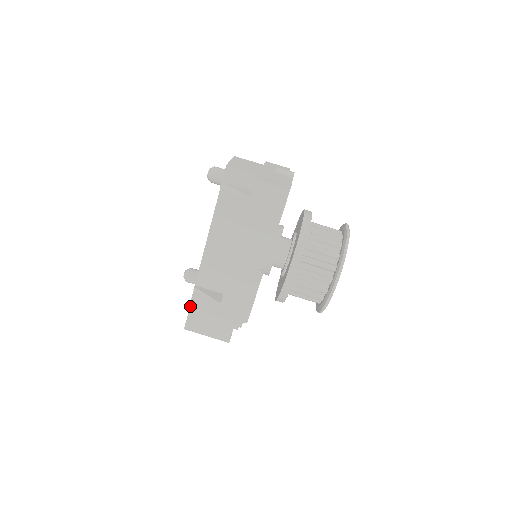
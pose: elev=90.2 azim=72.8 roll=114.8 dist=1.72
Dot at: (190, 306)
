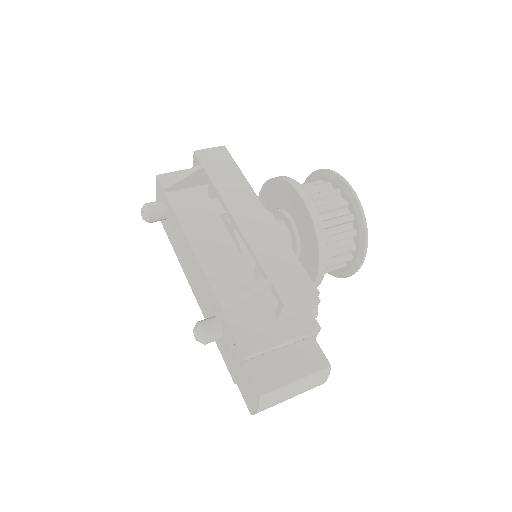
Dot at: (238, 343)
